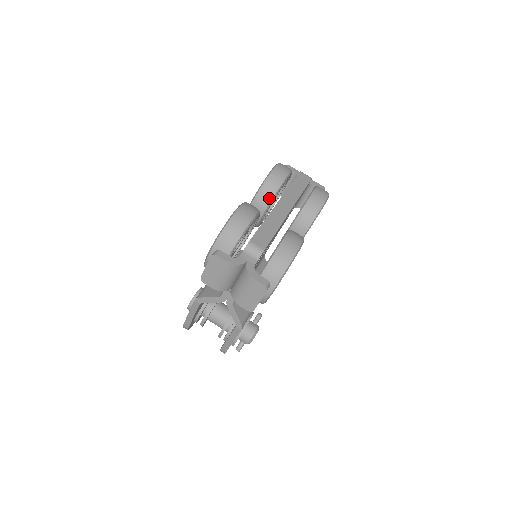
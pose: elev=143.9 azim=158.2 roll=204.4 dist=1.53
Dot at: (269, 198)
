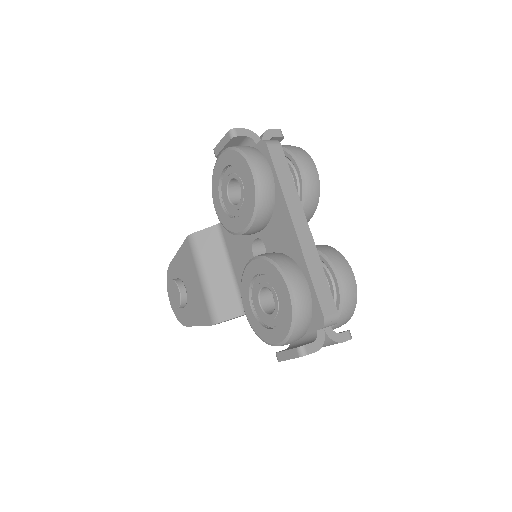
Dot at: (269, 217)
